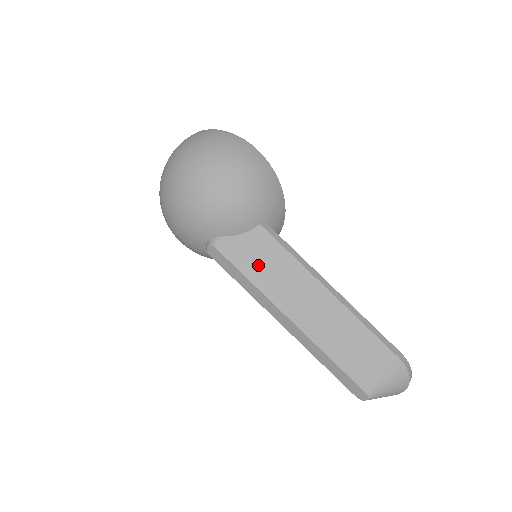
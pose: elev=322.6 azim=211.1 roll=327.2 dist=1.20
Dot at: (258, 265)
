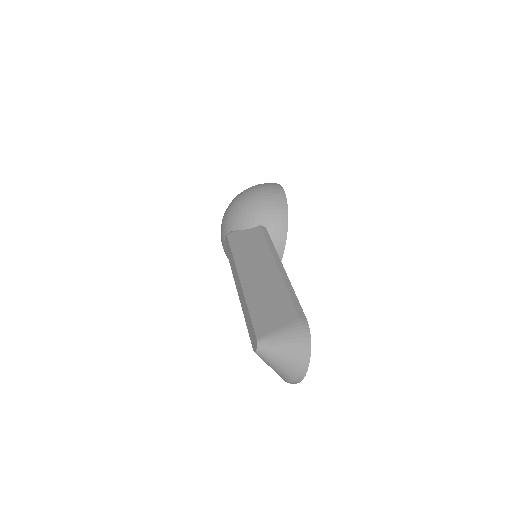
Dot at: (243, 246)
